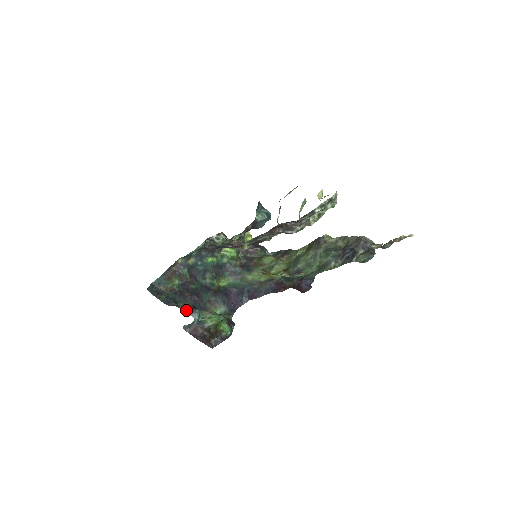
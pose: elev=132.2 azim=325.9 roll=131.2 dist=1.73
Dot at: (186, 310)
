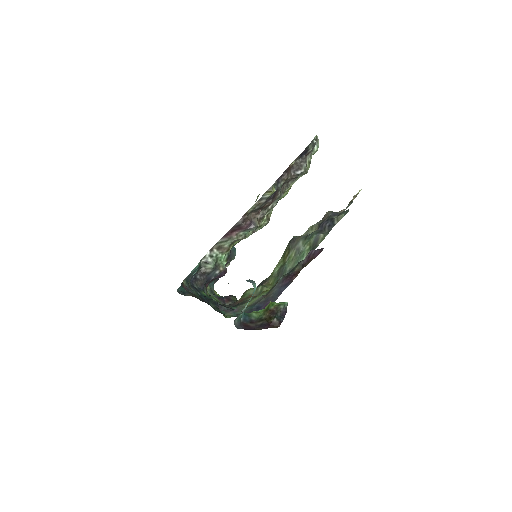
Dot at: occluded
